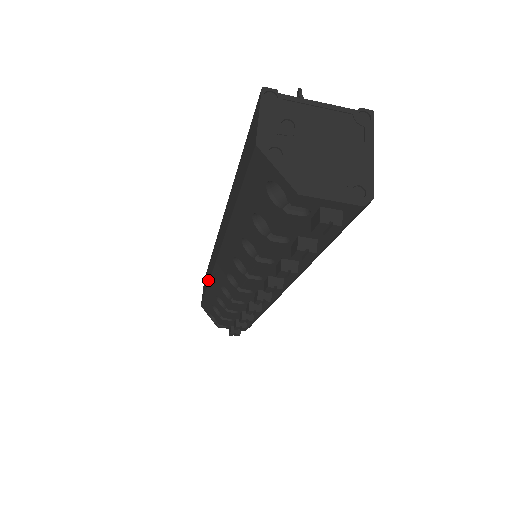
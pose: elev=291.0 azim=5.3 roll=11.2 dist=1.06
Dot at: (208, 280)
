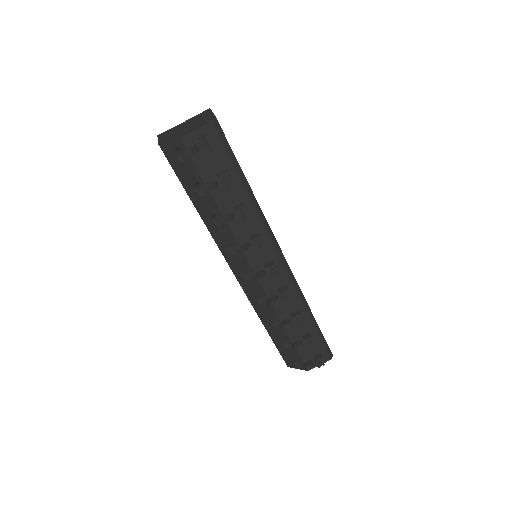
Dot at: occluded
